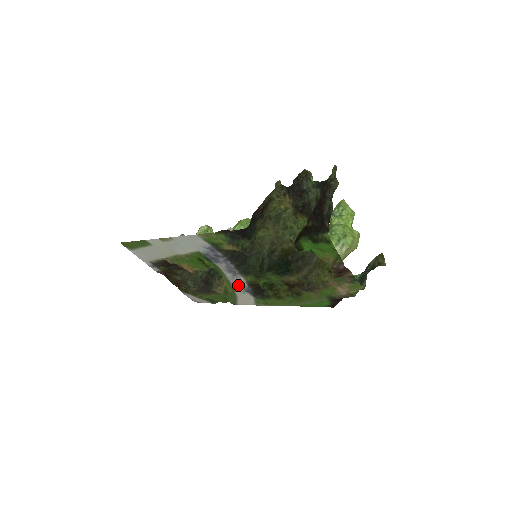
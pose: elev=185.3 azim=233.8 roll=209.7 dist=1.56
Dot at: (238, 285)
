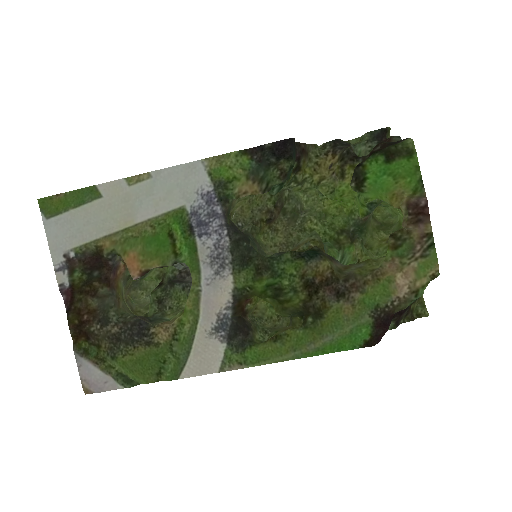
Dot at: (211, 305)
